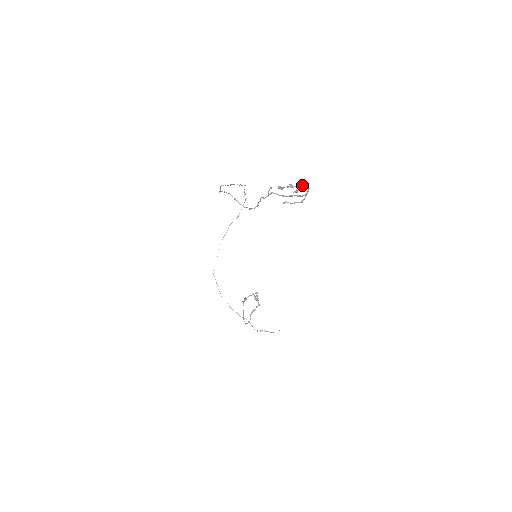
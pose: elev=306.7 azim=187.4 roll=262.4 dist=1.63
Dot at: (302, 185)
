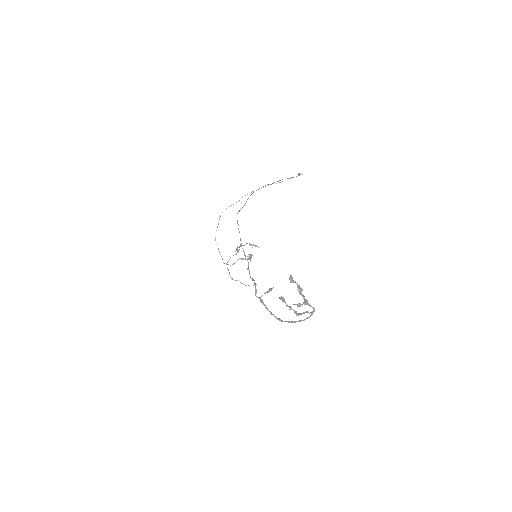
Dot at: (309, 304)
